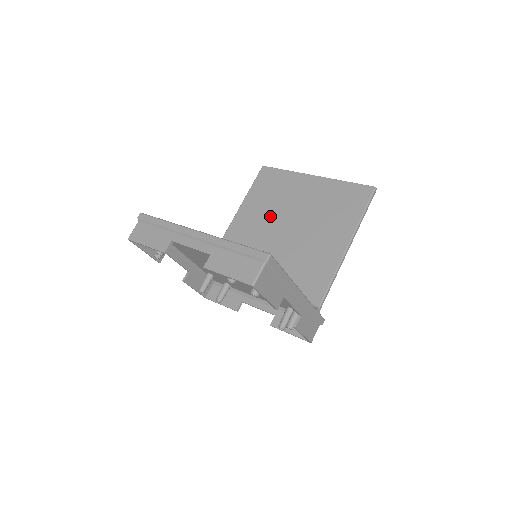
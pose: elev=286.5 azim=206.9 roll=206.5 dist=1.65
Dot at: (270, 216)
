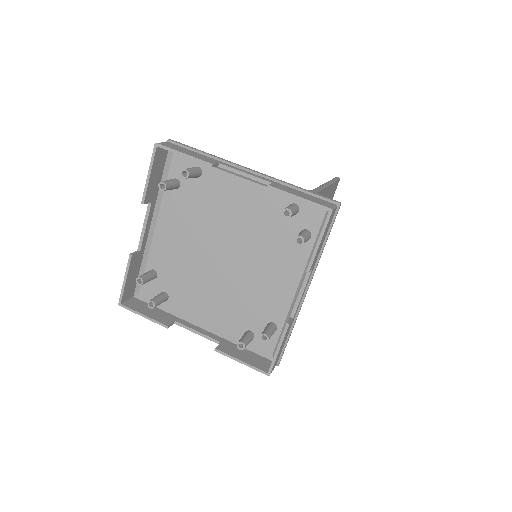
Dot at: occluded
